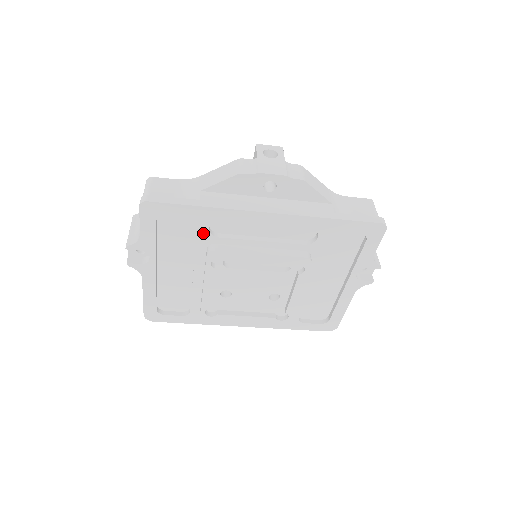
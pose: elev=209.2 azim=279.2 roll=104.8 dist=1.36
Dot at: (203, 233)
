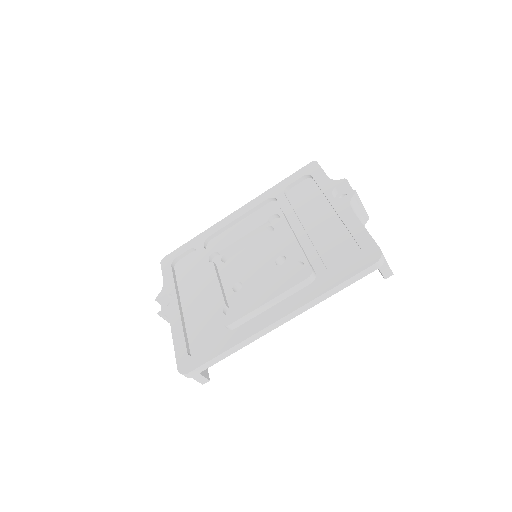
Dot at: (202, 253)
